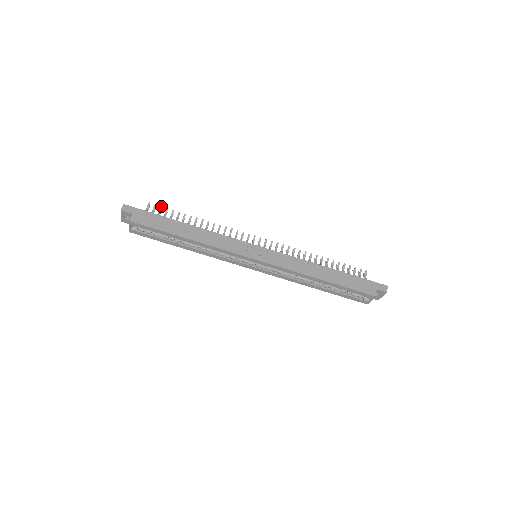
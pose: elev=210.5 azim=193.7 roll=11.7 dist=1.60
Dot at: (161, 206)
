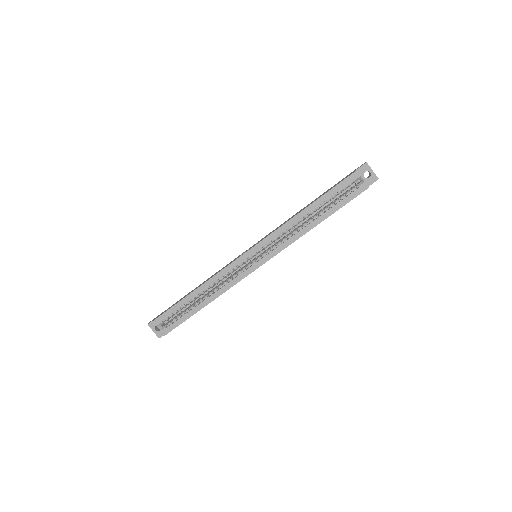
Dot at: occluded
